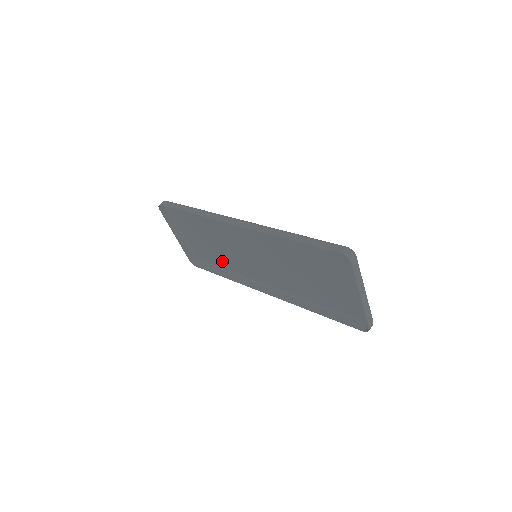
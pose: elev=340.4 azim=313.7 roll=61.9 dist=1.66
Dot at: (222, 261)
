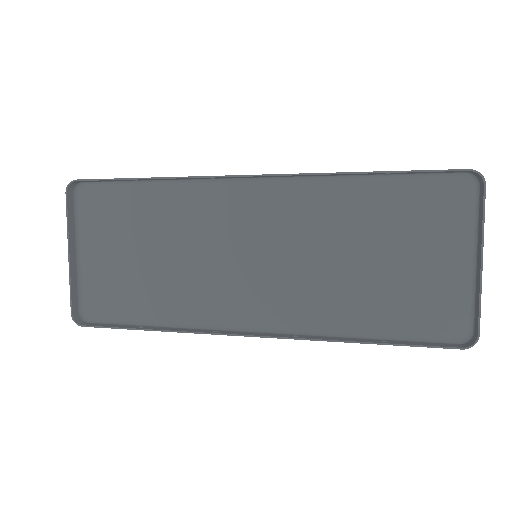
Dot at: (155, 301)
